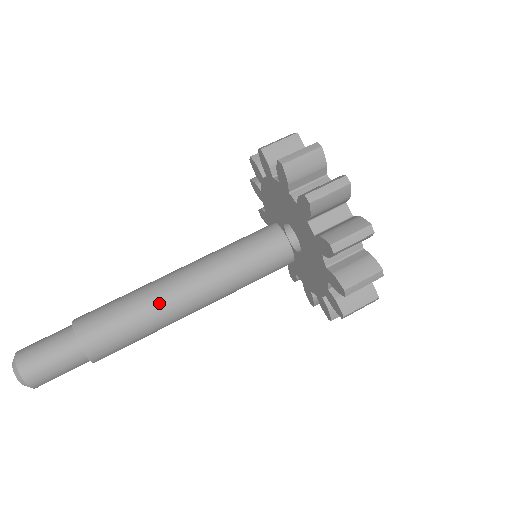
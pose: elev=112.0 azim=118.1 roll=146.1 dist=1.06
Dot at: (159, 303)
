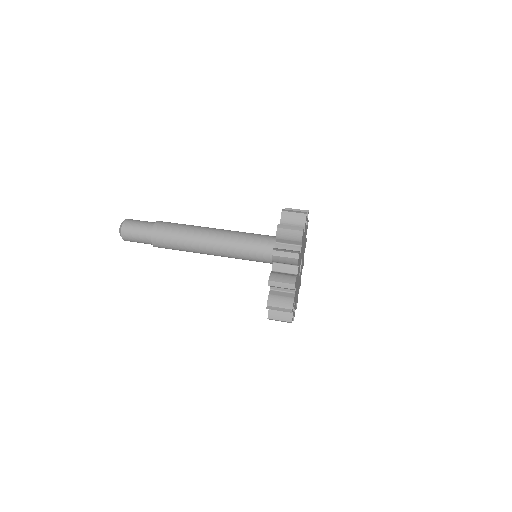
Dot at: (196, 246)
